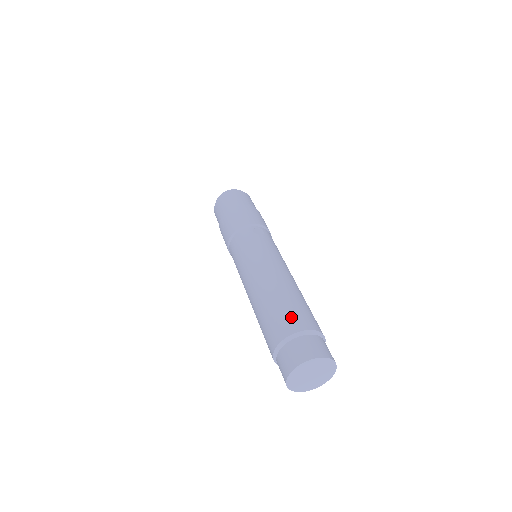
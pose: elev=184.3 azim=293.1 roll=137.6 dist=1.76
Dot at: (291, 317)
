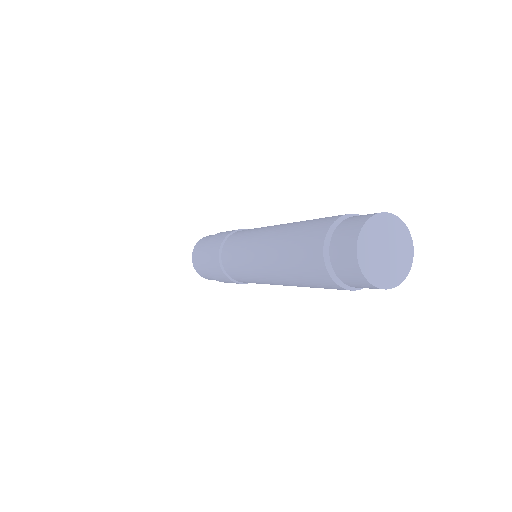
Dot at: occluded
